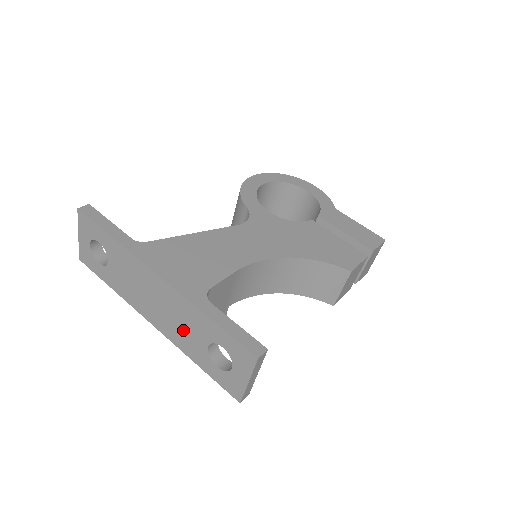
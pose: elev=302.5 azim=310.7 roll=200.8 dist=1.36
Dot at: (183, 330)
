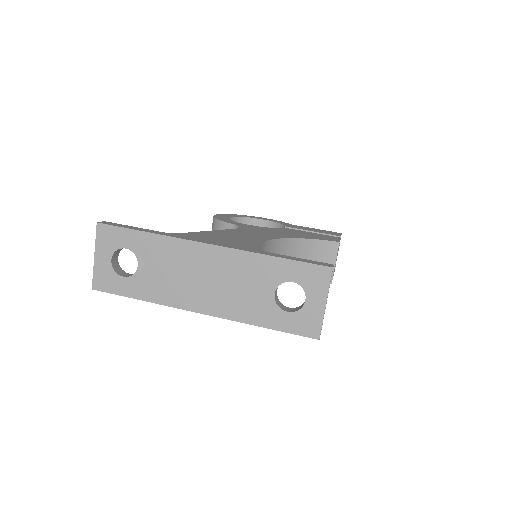
Dot at: (242, 293)
